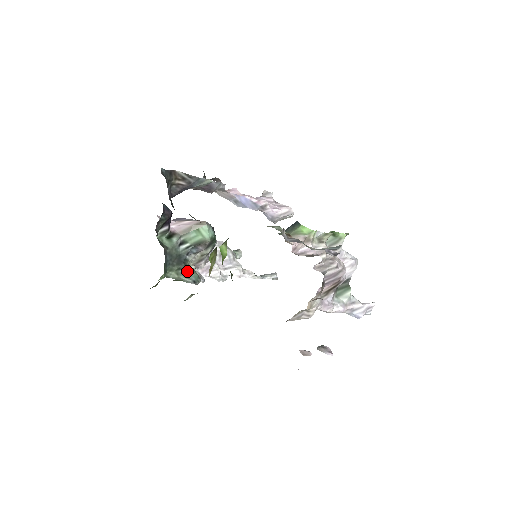
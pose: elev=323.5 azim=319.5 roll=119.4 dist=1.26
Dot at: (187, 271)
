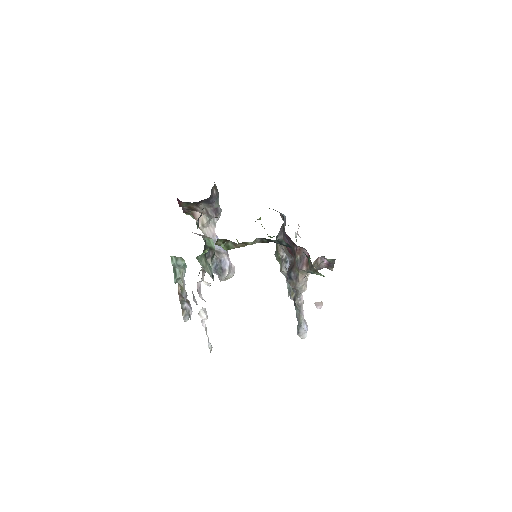
Dot at: (209, 264)
